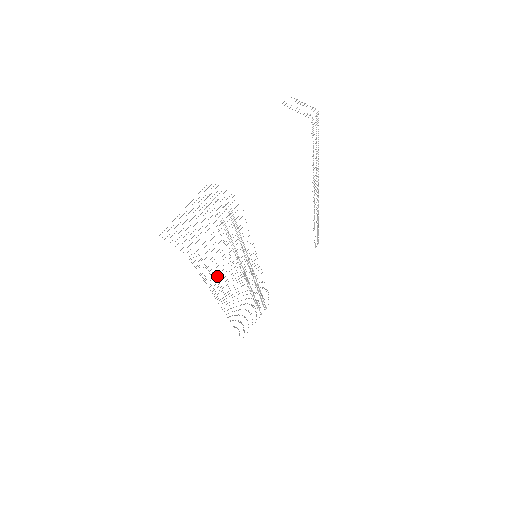
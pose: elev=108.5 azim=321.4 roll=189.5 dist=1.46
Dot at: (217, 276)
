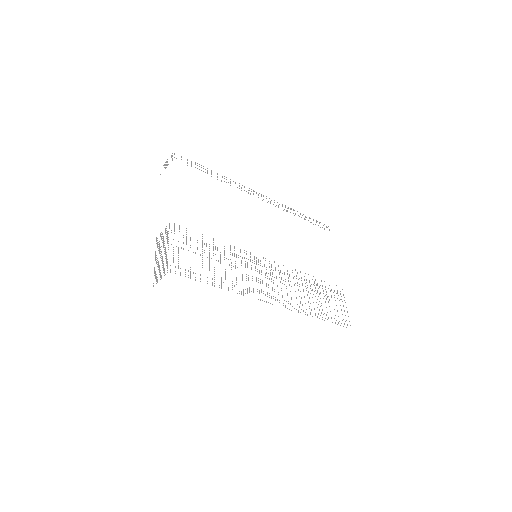
Dot at: occluded
